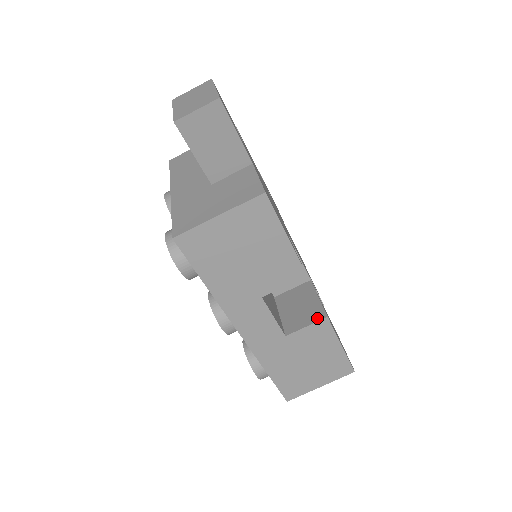
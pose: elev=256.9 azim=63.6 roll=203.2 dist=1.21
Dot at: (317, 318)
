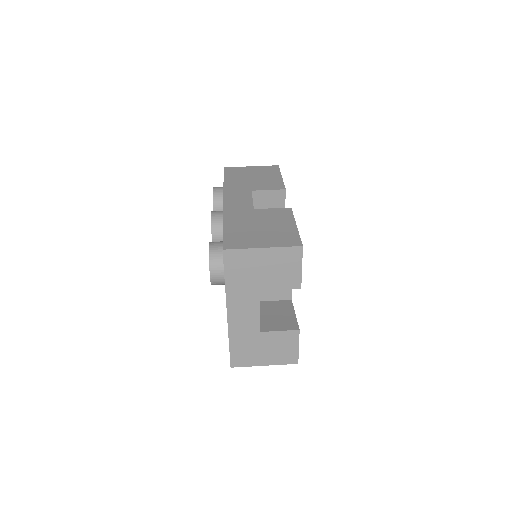
Dot at: occluded
